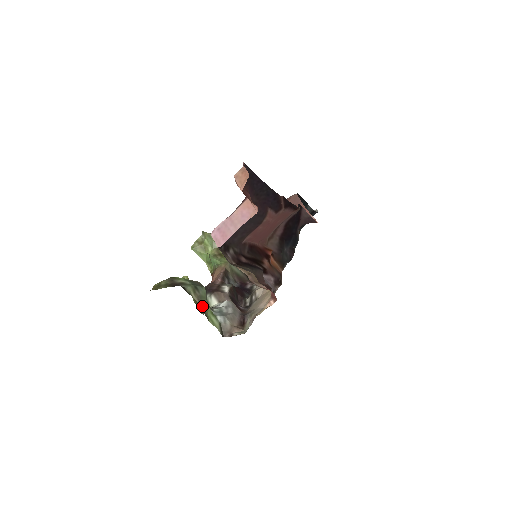
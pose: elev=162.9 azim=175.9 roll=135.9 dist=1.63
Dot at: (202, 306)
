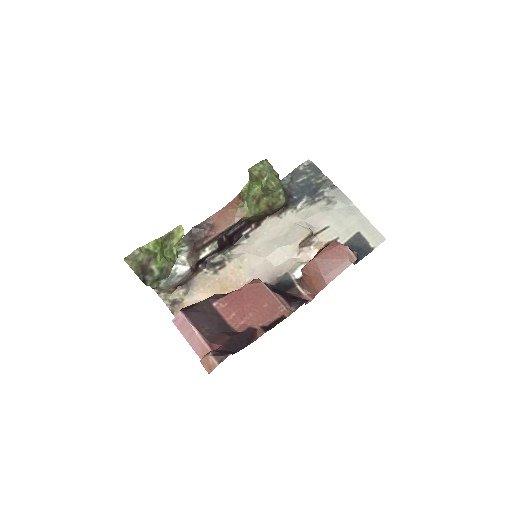
Dot at: occluded
